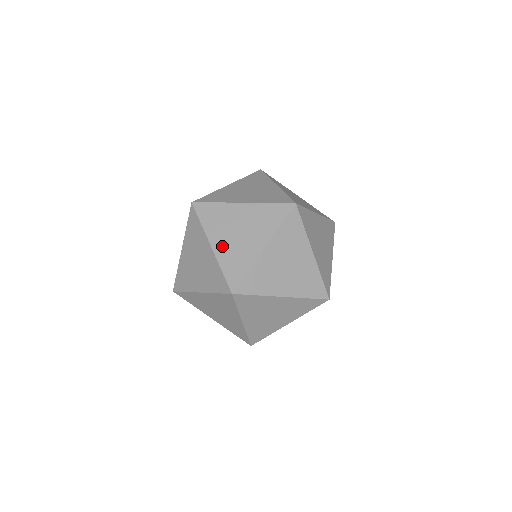
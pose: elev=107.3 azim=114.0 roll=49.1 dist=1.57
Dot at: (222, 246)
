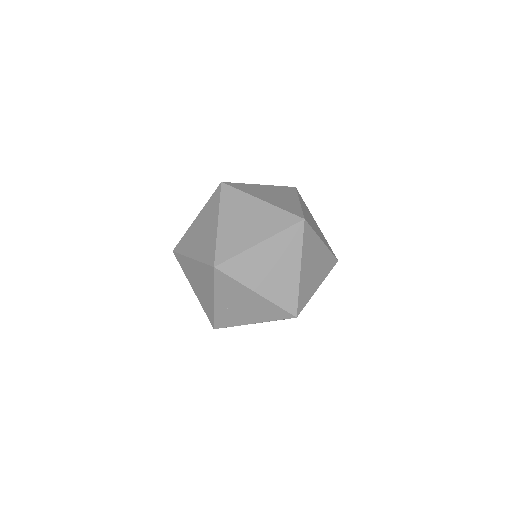
Dot at: (223, 306)
